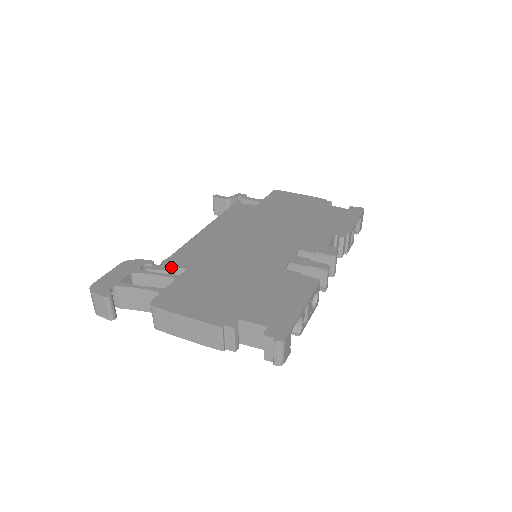
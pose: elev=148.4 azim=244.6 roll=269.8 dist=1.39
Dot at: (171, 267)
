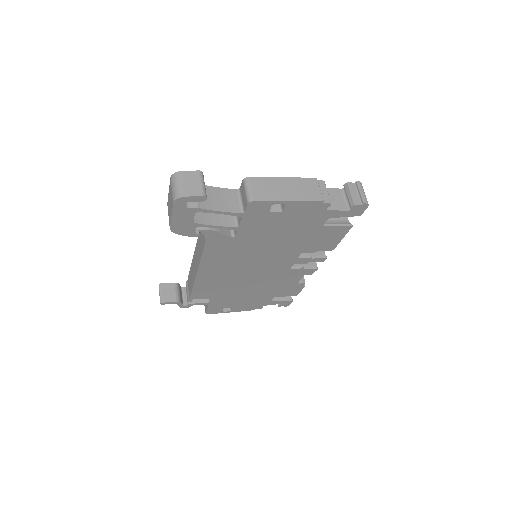
Dot at: occluded
